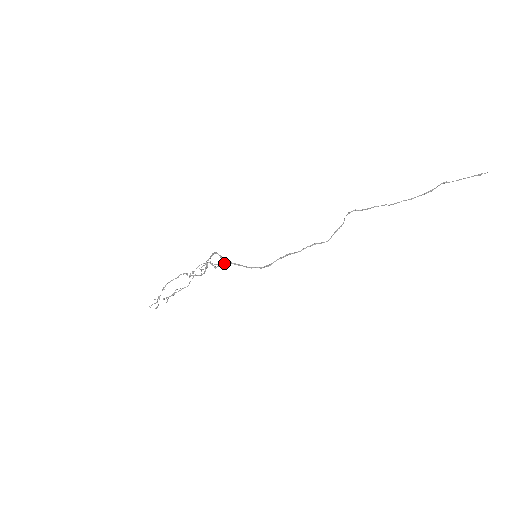
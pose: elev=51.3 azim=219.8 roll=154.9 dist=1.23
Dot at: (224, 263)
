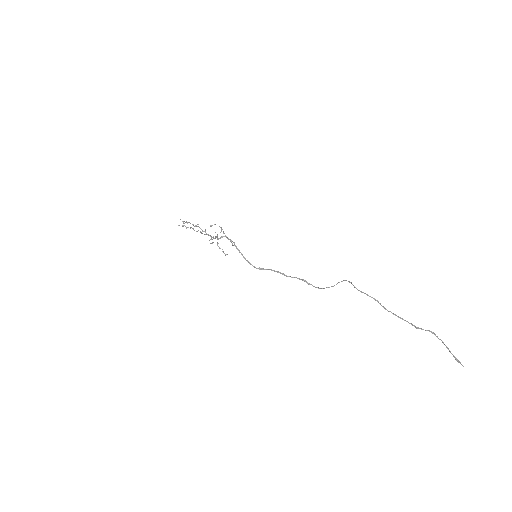
Dot at: occluded
